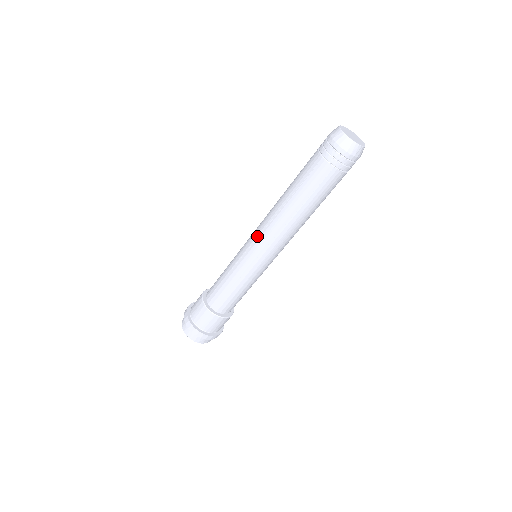
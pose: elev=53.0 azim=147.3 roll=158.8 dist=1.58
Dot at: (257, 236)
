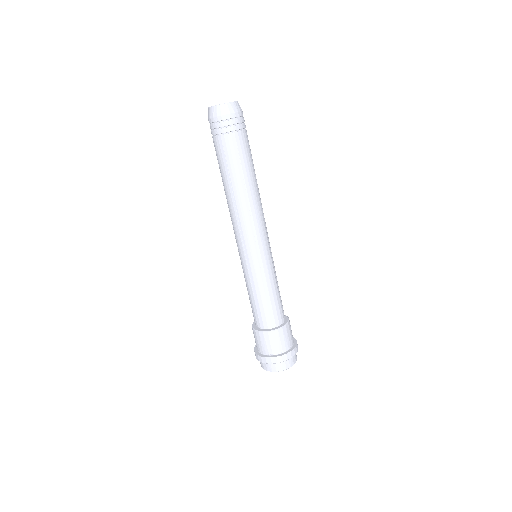
Dot at: (241, 238)
